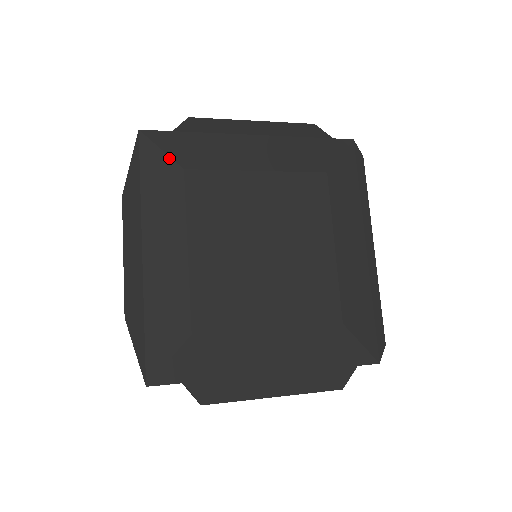
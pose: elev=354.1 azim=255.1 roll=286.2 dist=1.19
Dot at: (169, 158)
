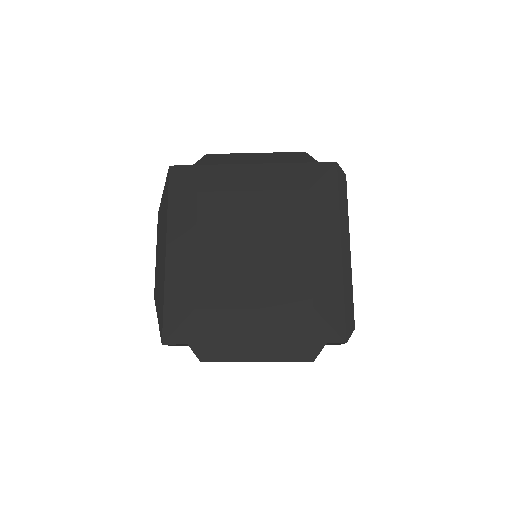
Dot at: (188, 184)
